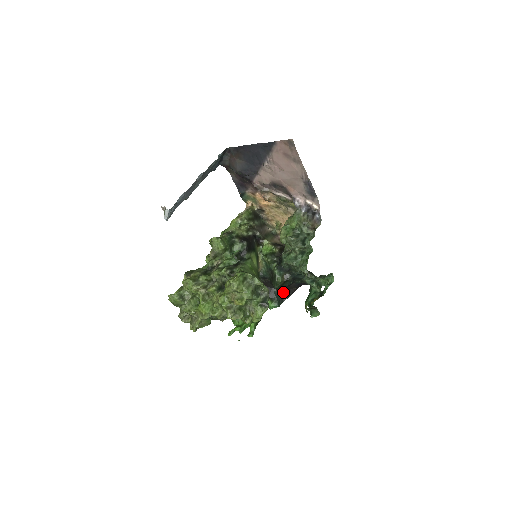
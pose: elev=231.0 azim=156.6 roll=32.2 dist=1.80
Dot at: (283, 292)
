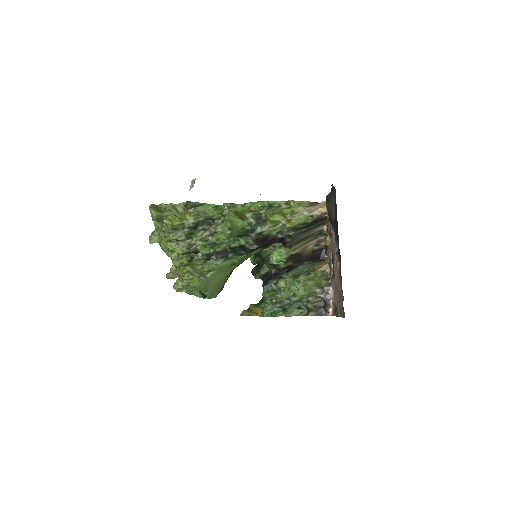
Dot at: occluded
